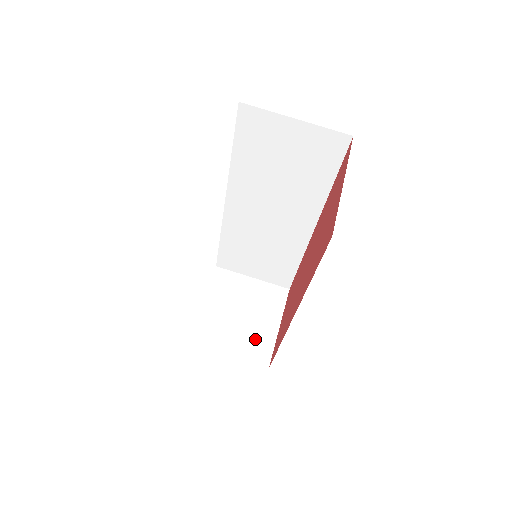
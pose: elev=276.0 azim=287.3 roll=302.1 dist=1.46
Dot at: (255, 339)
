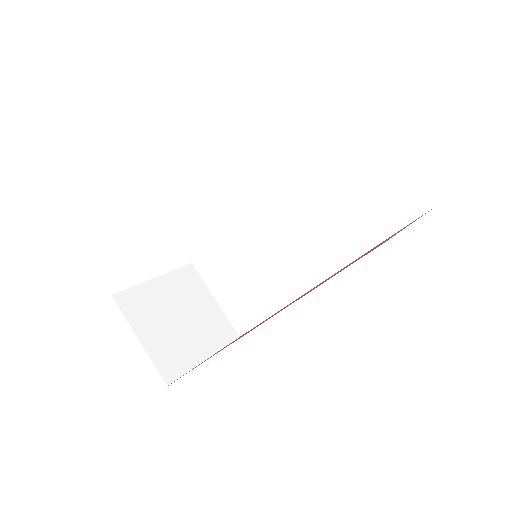
Dot at: (176, 349)
